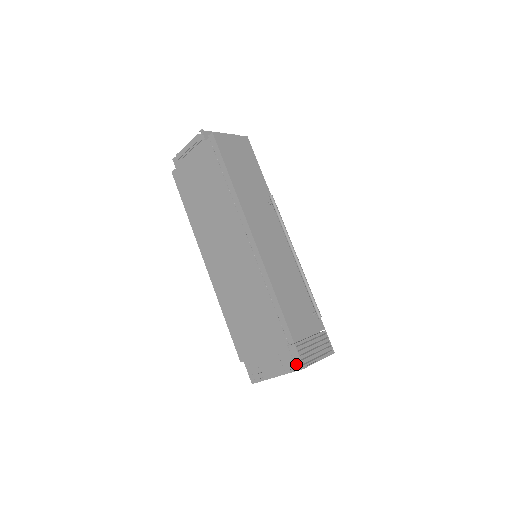
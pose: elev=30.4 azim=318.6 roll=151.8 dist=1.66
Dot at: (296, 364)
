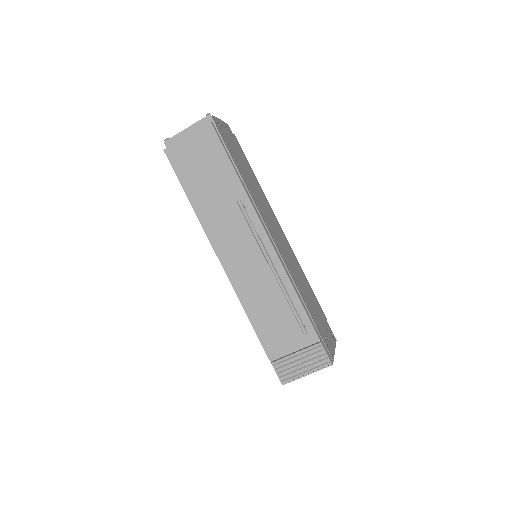
Dot at: occluded
